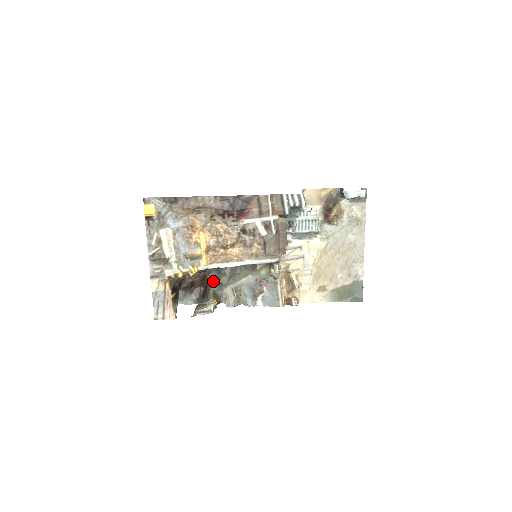
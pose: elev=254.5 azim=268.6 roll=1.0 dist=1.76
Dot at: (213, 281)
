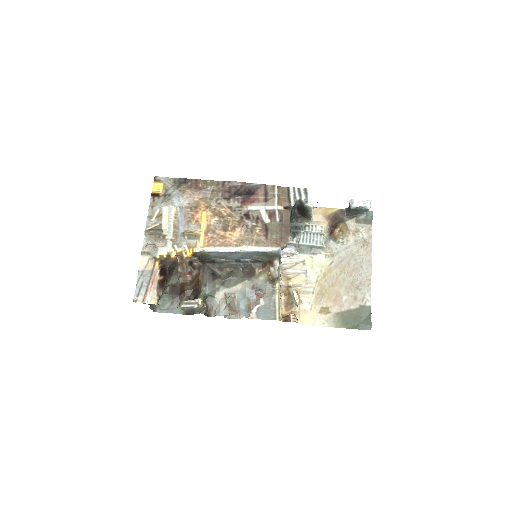
Dot at: (206, 282)
